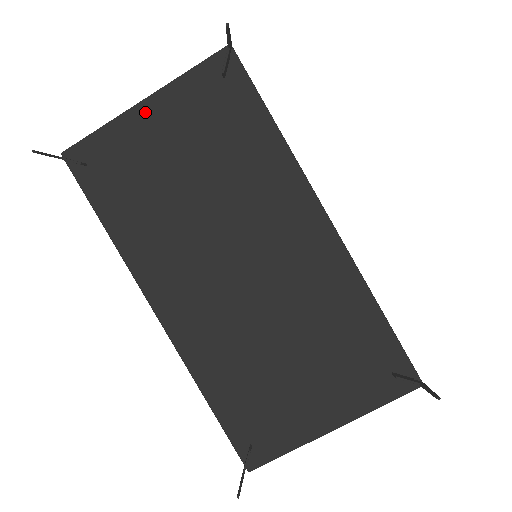
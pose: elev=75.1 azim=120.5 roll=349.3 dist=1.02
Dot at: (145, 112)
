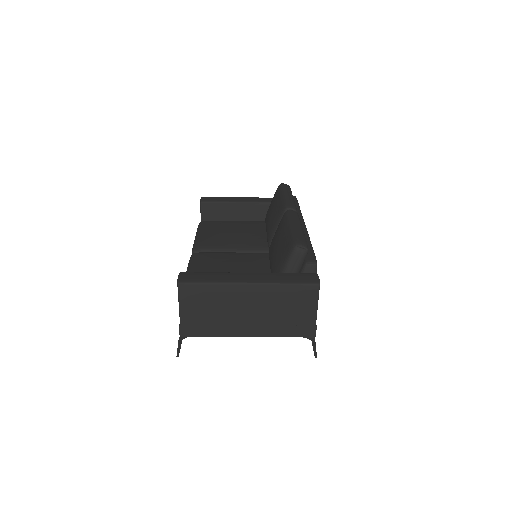
Dot at: occluded
